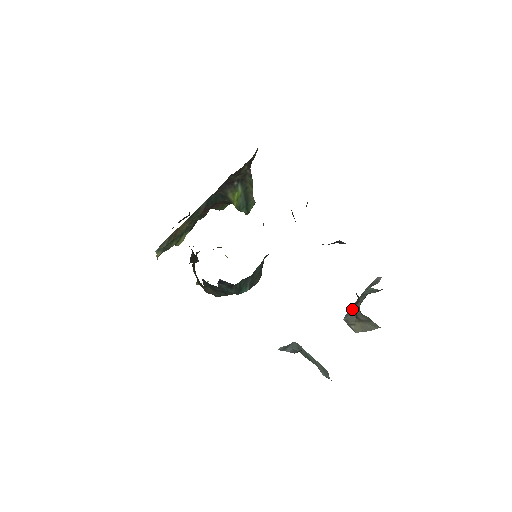
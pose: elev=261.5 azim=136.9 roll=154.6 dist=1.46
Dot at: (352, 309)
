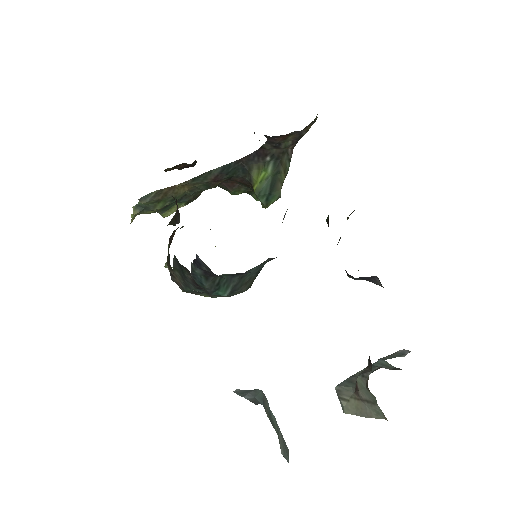
Dot at: (352, 379)
